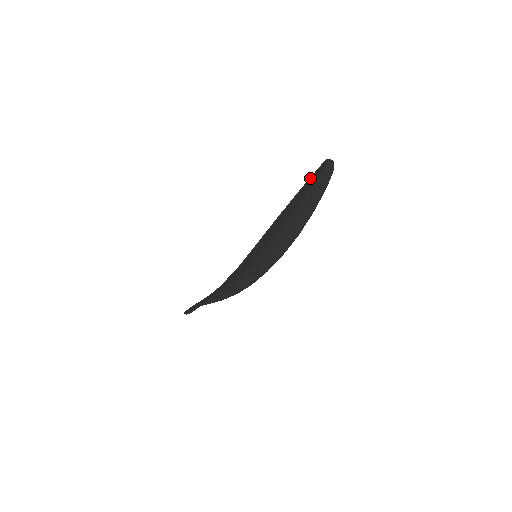
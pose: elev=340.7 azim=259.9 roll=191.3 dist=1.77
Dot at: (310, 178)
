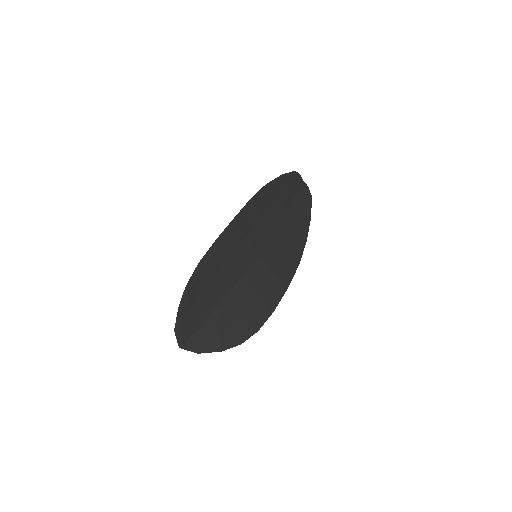
Dot at: (289, 173)
